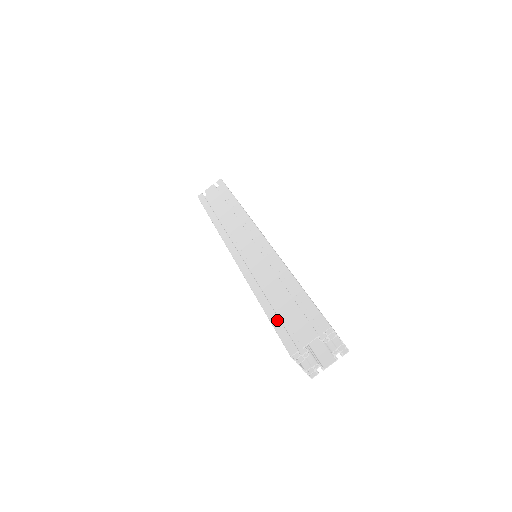
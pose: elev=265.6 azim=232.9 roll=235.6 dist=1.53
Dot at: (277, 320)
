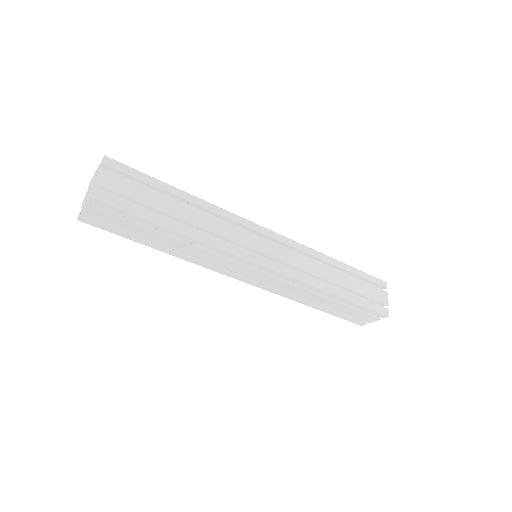
Dot at: (338, 315)
